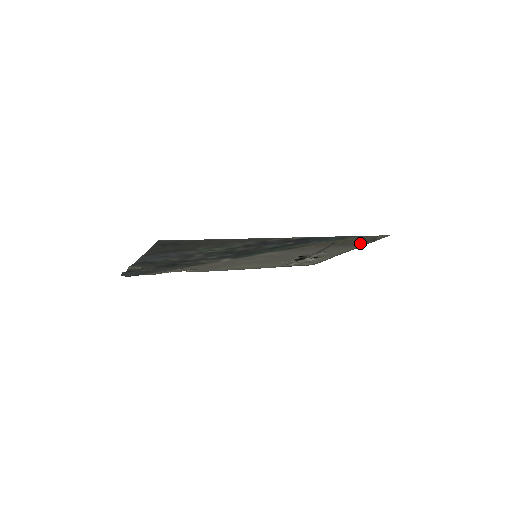
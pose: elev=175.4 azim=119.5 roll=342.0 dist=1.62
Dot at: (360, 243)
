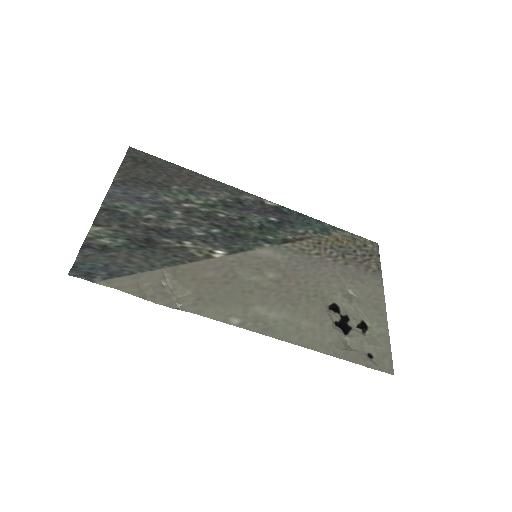
Dot at: (367, 263)
